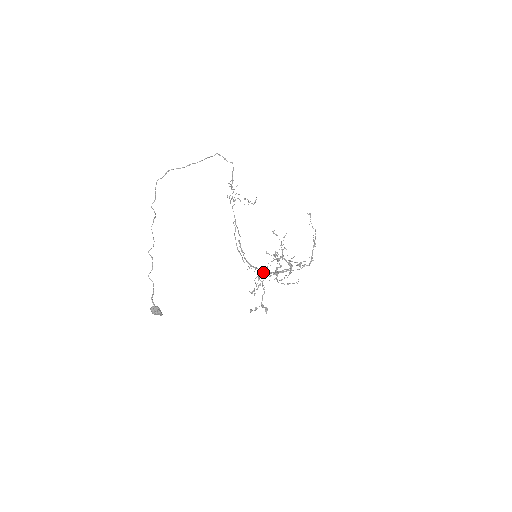
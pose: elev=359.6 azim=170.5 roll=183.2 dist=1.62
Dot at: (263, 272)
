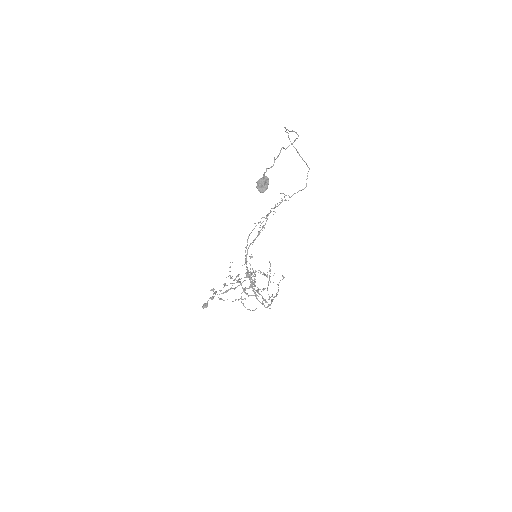
Dot at: occluded
